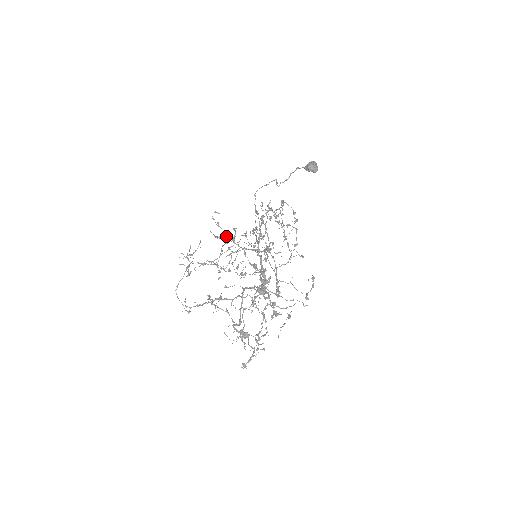
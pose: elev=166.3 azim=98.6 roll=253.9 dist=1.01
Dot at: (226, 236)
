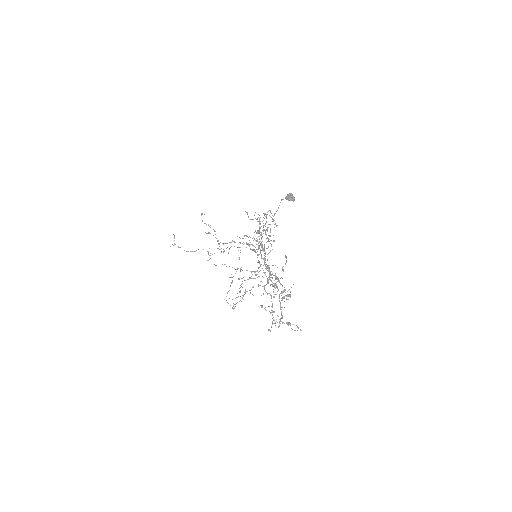
Dot at: occluded
